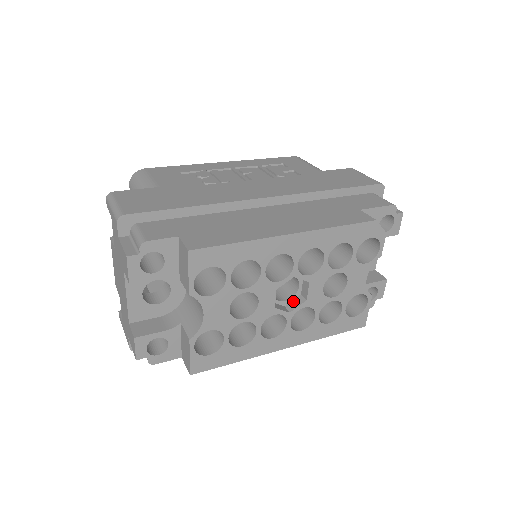
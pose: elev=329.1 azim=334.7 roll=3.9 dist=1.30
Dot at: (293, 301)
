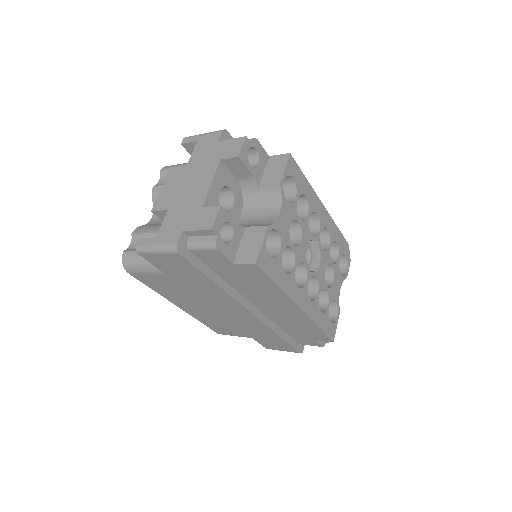
Dot at: occluded
